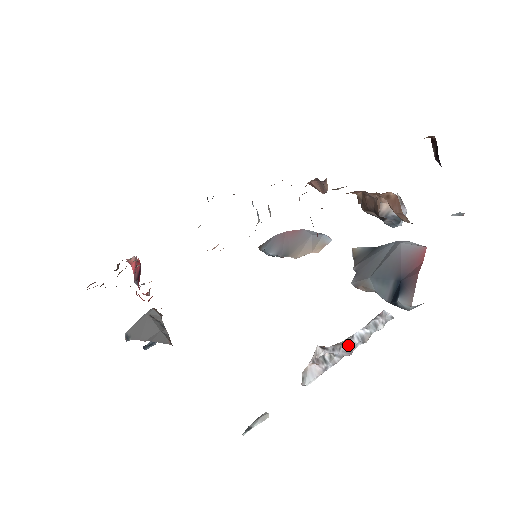
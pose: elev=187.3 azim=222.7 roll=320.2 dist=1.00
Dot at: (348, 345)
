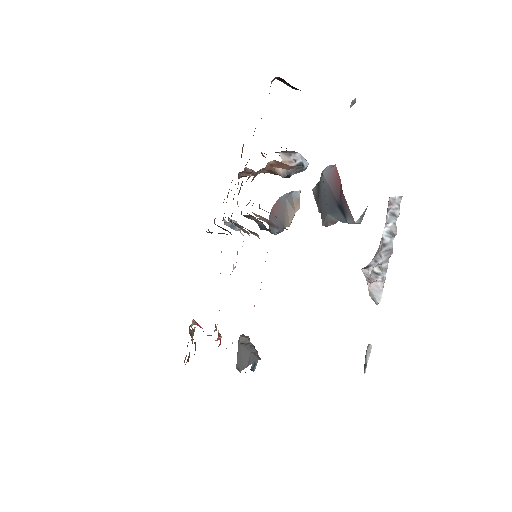
Dot at: (385, 248)
